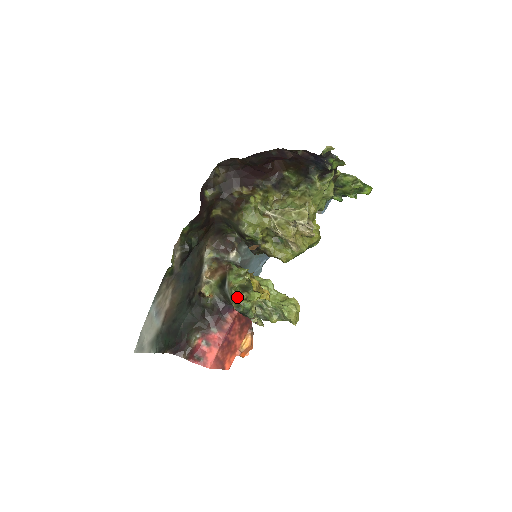
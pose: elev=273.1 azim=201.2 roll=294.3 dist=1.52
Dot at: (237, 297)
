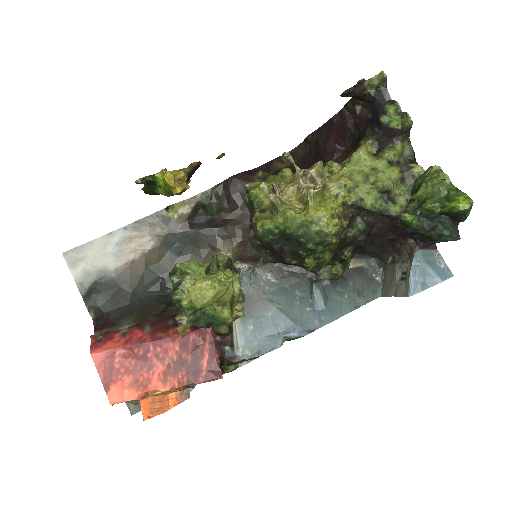
Dot at: (189, 273)
